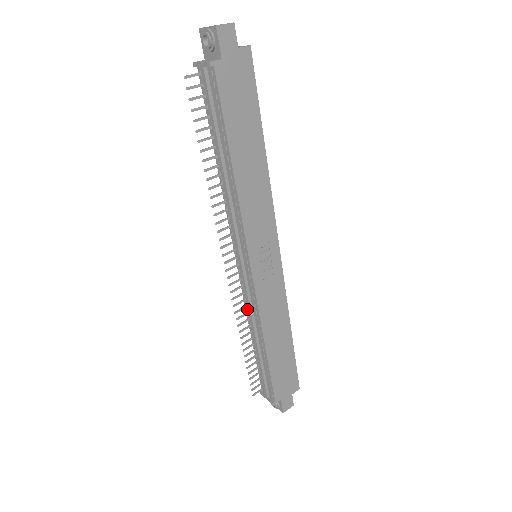
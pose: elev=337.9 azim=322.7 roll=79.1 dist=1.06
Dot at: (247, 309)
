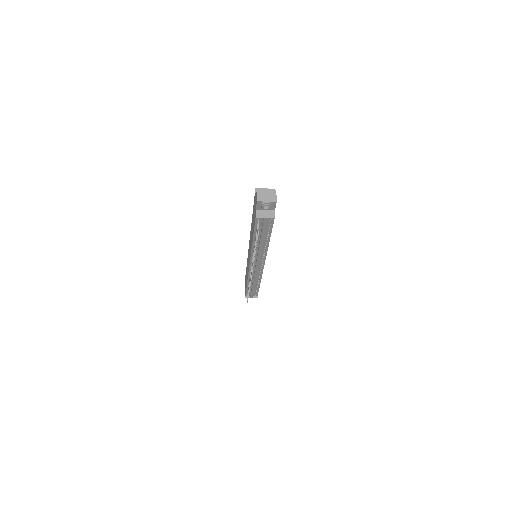
Dot at: occluded
